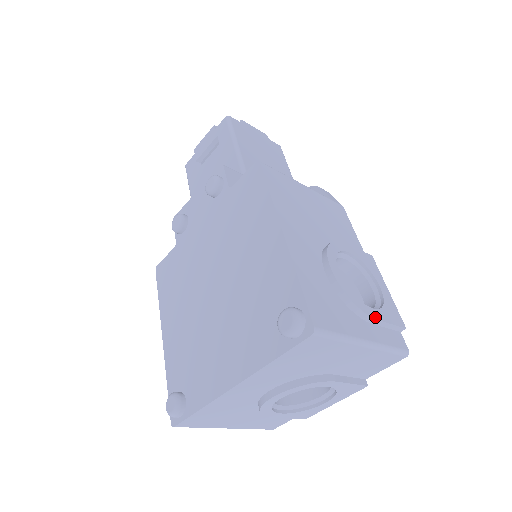
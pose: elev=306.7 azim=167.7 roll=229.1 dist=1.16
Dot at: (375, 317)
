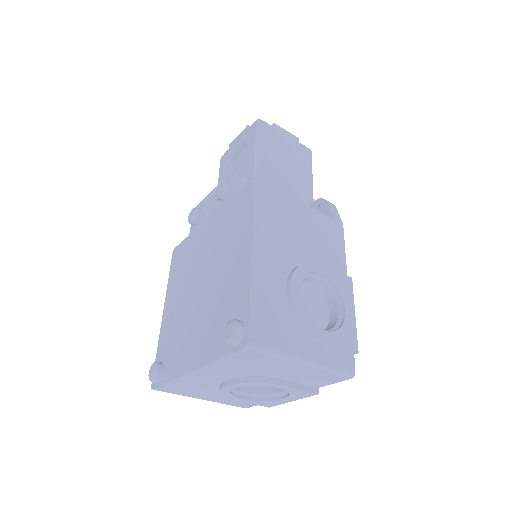
Dot at: (323, 339)
